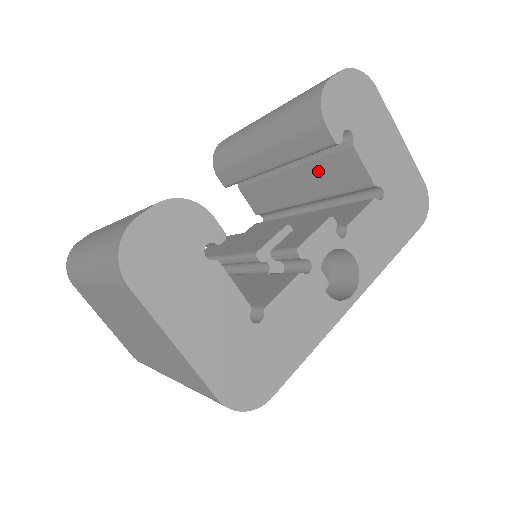
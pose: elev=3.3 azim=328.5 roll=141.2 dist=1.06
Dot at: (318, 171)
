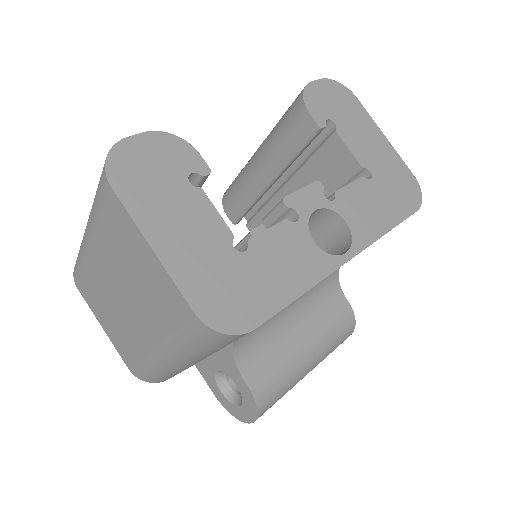
Dot at: (312, 174)
